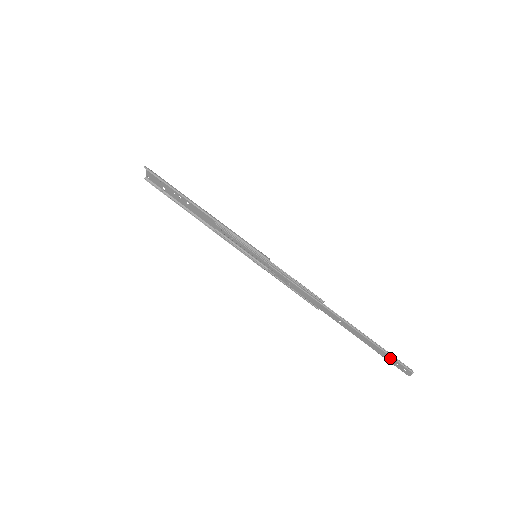
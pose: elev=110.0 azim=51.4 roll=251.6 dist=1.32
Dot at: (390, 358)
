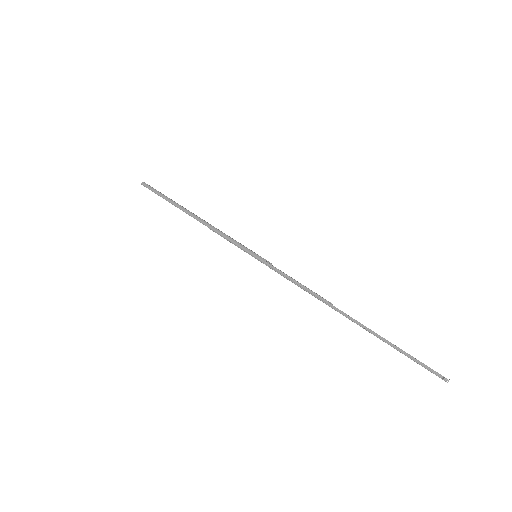
Dot at: (417, 363)
